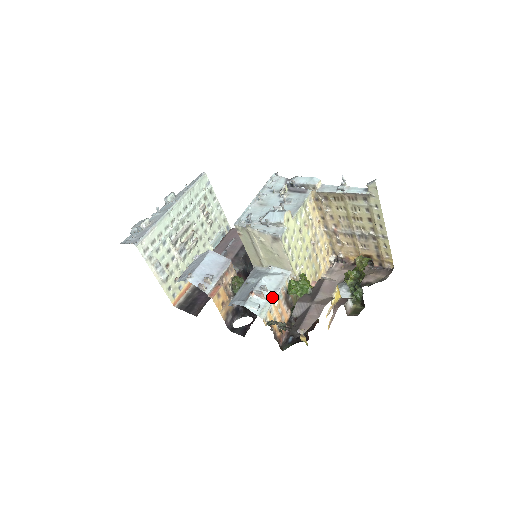
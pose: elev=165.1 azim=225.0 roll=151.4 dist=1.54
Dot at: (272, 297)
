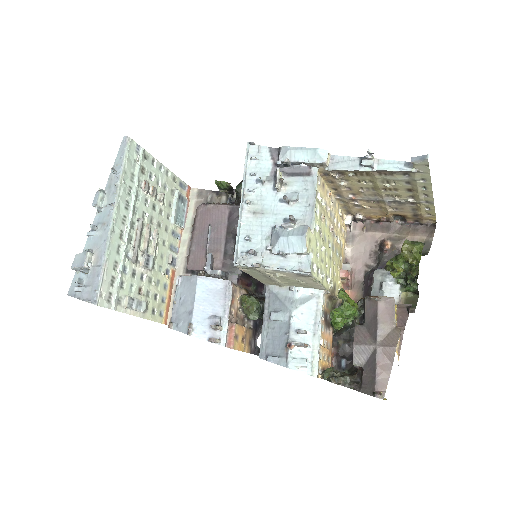
Dot at: (316, 340)
